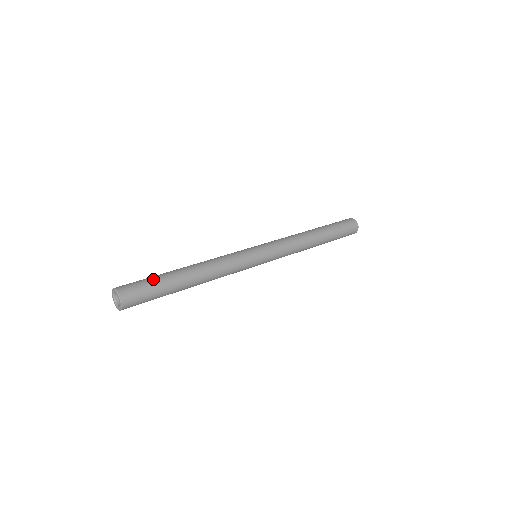
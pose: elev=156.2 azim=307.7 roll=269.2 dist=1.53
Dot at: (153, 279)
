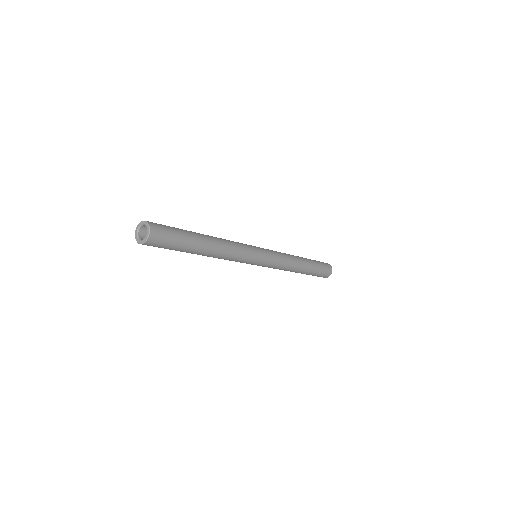
Dot at: (181, 233)
